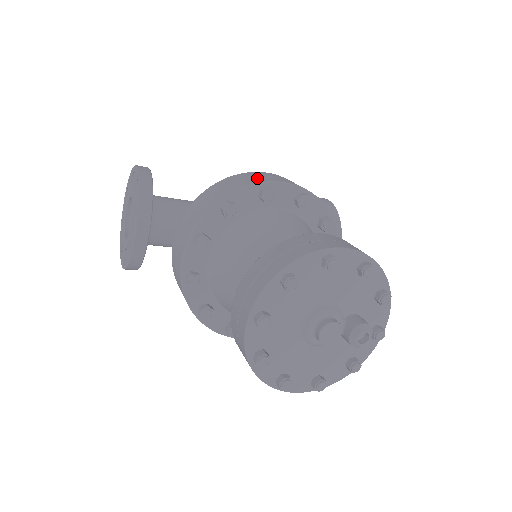
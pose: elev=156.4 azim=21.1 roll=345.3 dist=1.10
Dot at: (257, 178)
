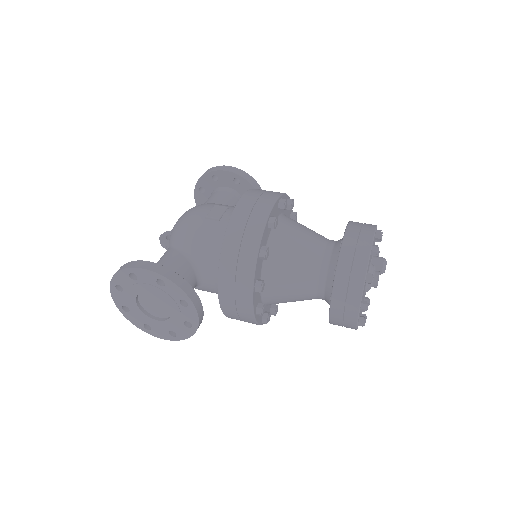
Dot at: (255, 215)
